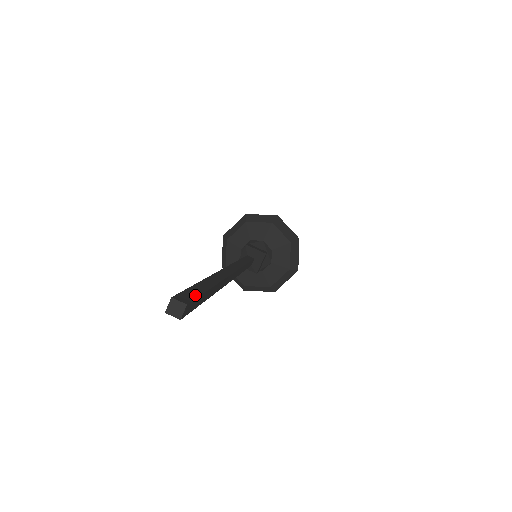
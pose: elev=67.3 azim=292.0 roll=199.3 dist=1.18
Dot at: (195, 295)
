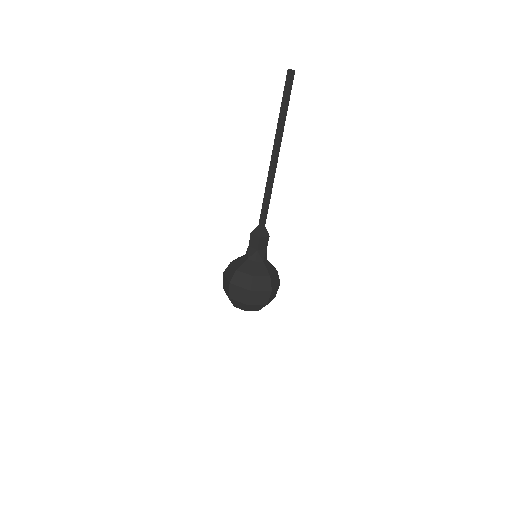
Dot at: occluded
